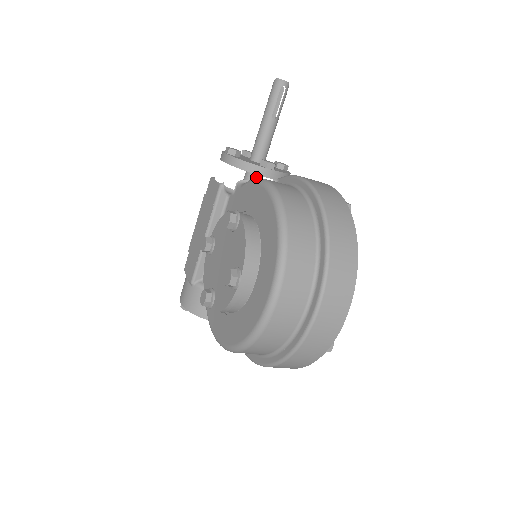
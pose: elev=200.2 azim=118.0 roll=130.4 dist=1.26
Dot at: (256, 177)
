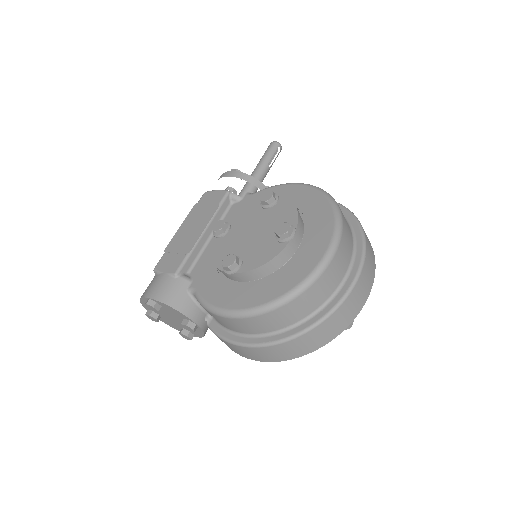
Dot at: occluded
